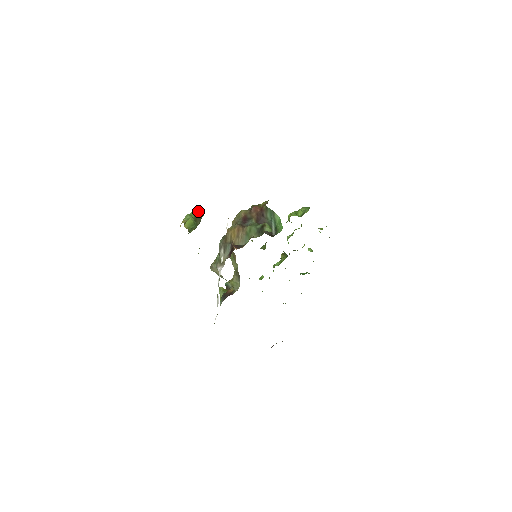
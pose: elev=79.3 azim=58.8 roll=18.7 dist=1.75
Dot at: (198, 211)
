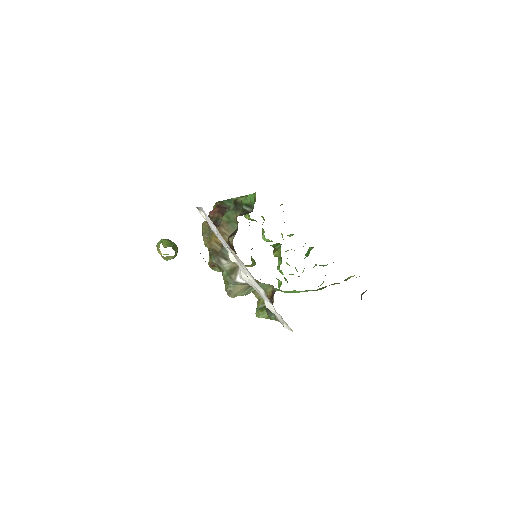
Dot at: occluded
